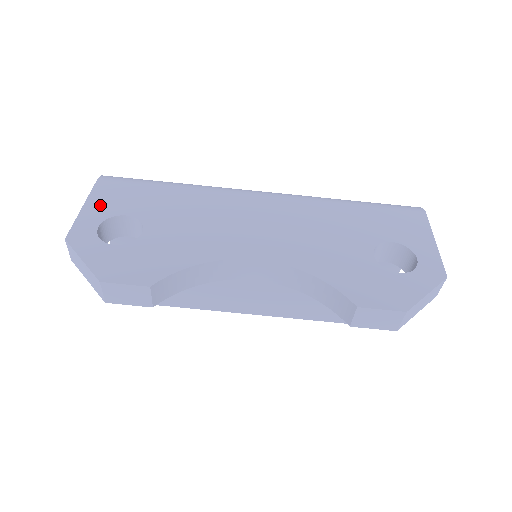
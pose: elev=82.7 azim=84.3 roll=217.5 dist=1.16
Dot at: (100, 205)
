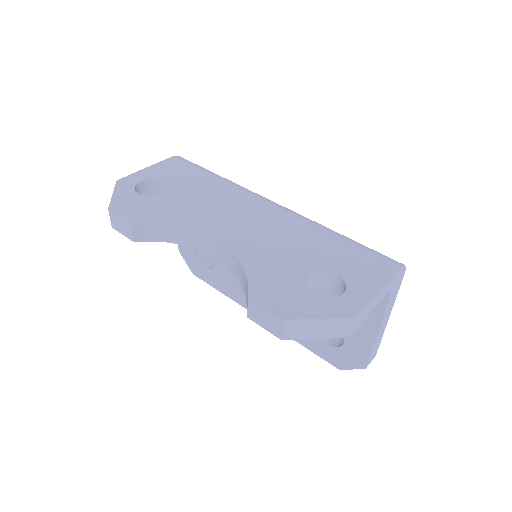
Dot at: (156, 170)
